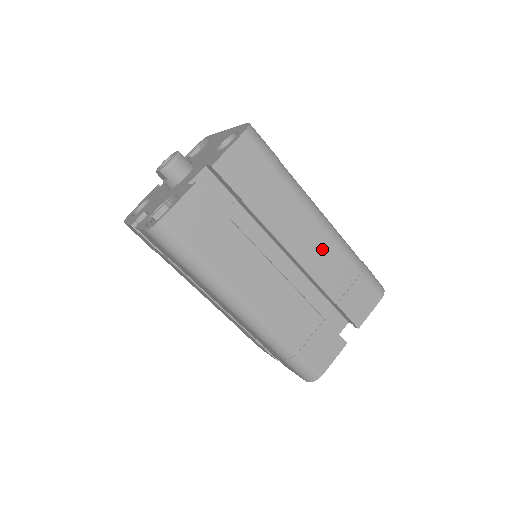
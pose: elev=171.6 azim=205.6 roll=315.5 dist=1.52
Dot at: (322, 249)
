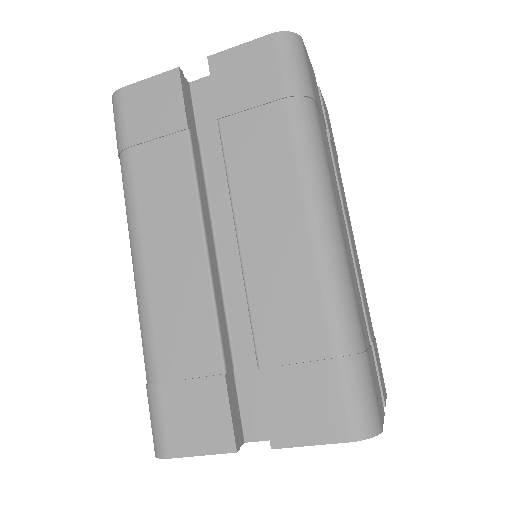
Dot at: (359, 267)
